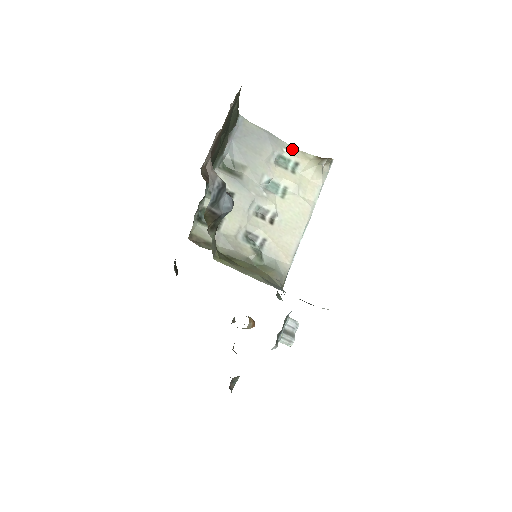
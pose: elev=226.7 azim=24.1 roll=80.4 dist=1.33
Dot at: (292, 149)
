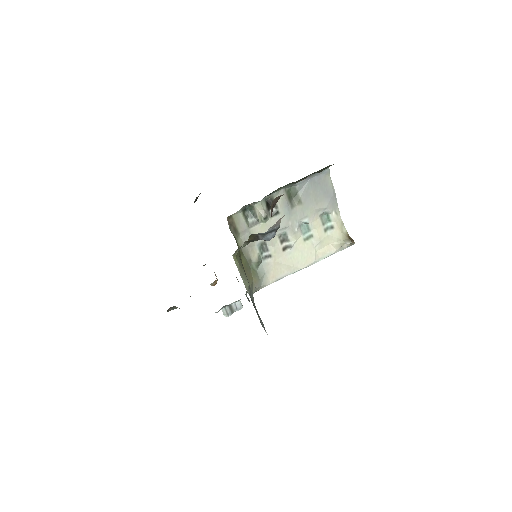
Dot at: (338, 215)
